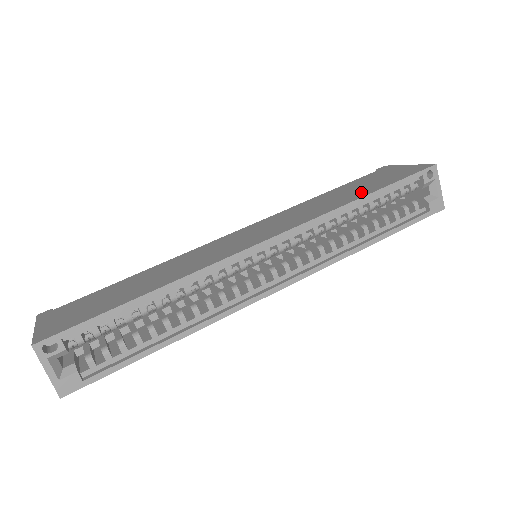
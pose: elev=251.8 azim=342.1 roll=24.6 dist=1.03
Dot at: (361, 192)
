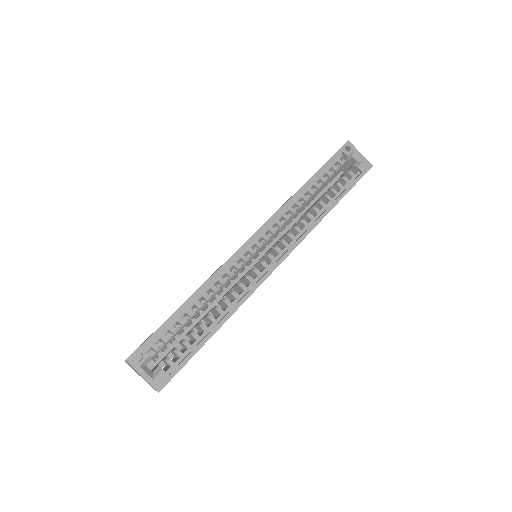
Dot at: occluded
